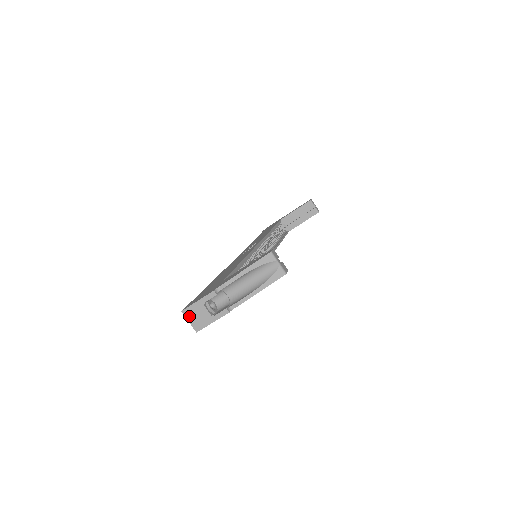
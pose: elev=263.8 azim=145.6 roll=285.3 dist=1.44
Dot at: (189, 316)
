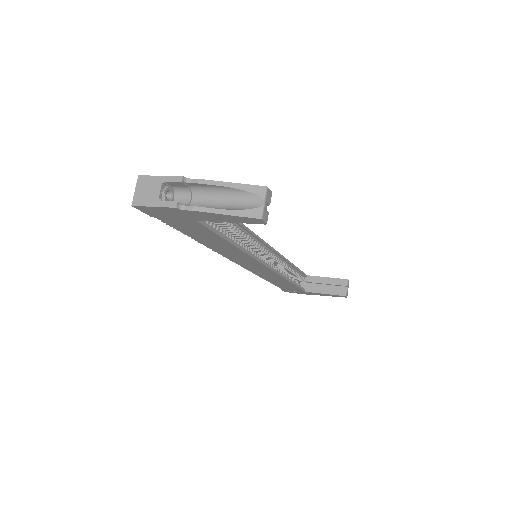
Dot at: (140, 185)
